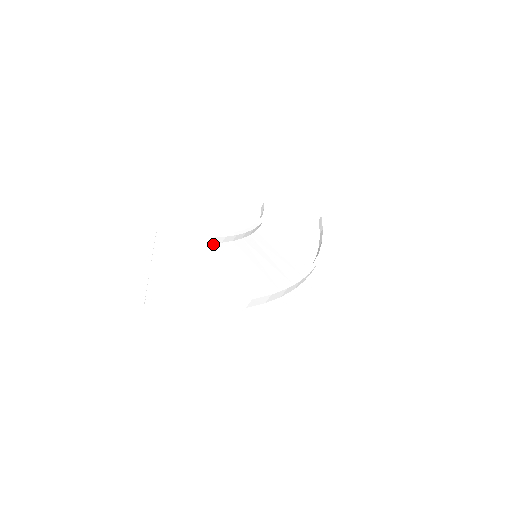
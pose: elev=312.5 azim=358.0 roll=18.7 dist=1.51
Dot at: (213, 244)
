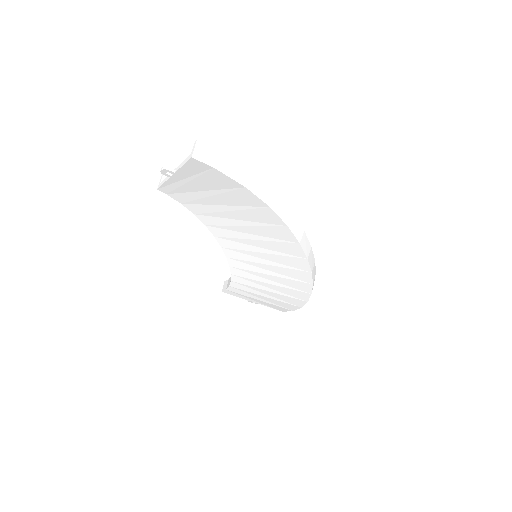
Dot at: occluded
